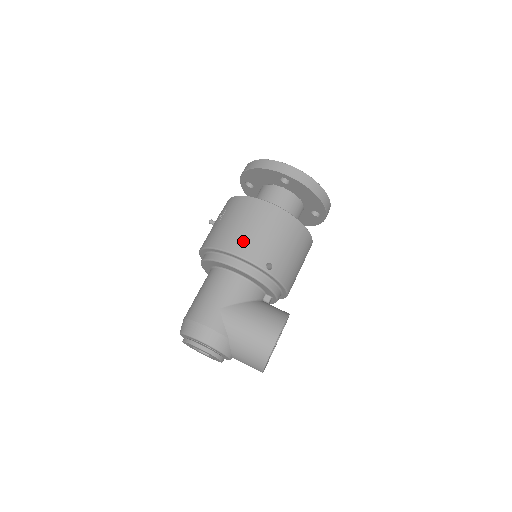
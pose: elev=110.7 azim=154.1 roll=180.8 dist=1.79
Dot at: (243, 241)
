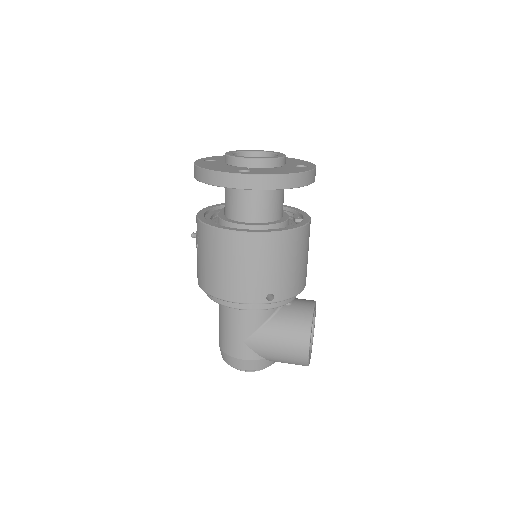
Dot at: (231, 286)
